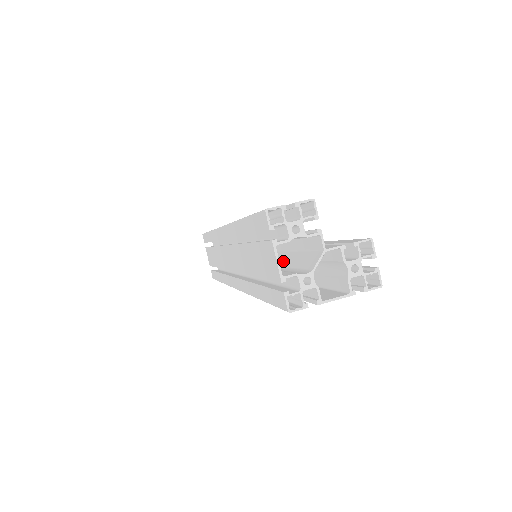
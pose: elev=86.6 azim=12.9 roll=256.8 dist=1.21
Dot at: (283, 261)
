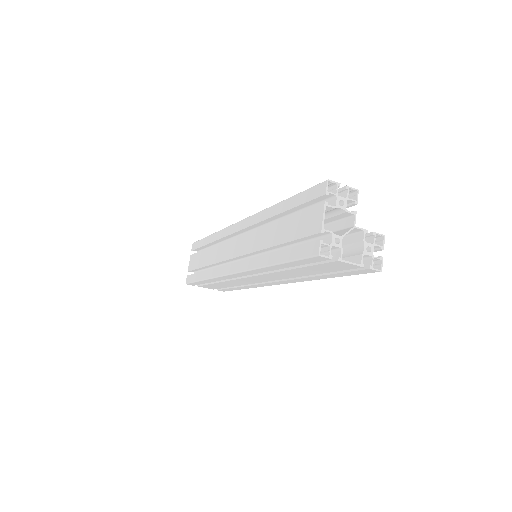
Dot at: occluded
